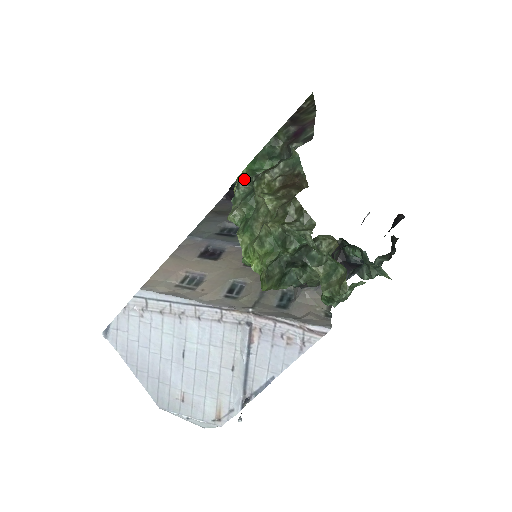
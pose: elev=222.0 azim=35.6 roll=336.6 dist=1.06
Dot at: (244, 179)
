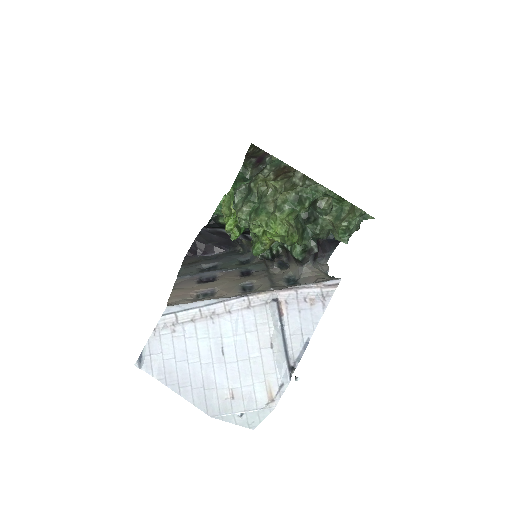
Dot at: (239, 187)
